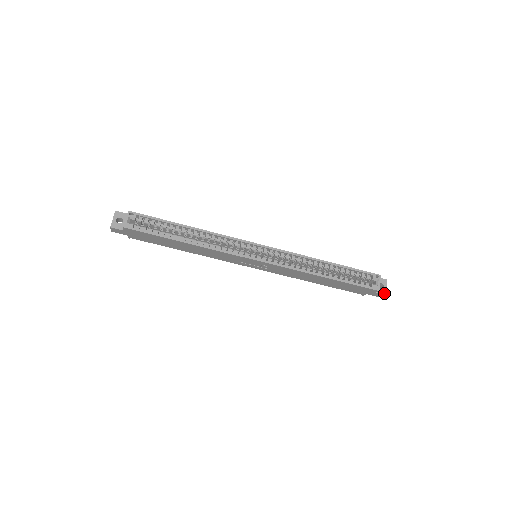
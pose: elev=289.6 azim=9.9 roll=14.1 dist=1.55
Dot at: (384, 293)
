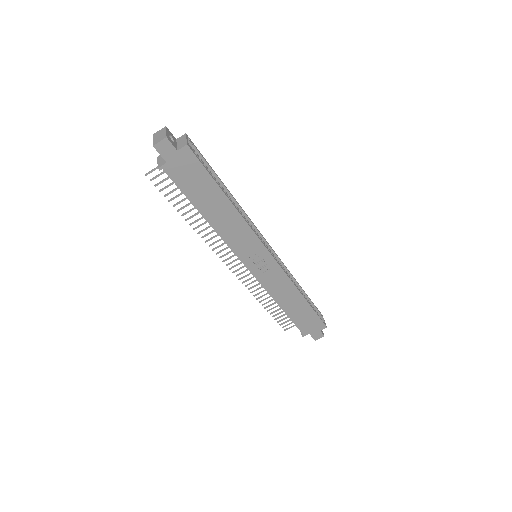
Dot at: (323, 334)
